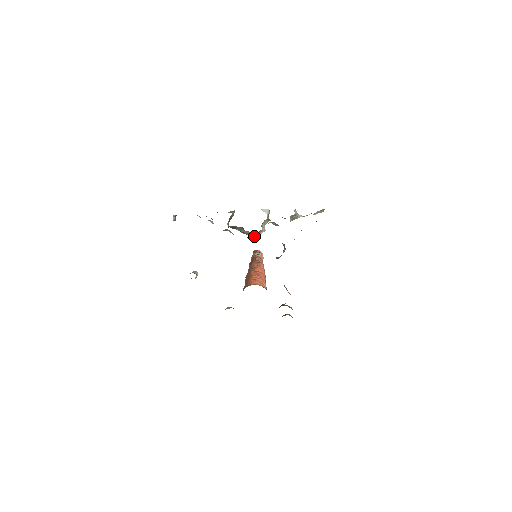
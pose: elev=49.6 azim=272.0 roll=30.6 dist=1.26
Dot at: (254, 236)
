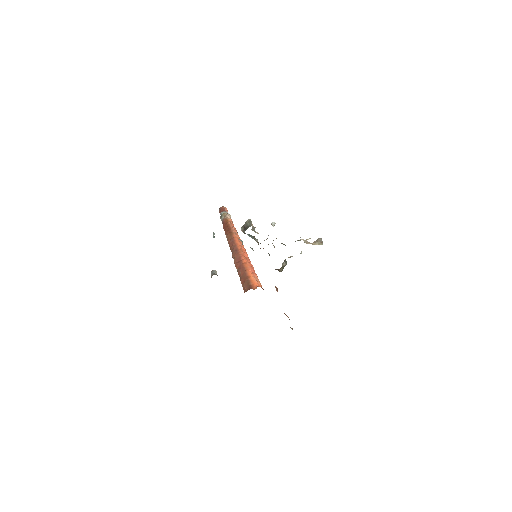
Dot at: occluded
